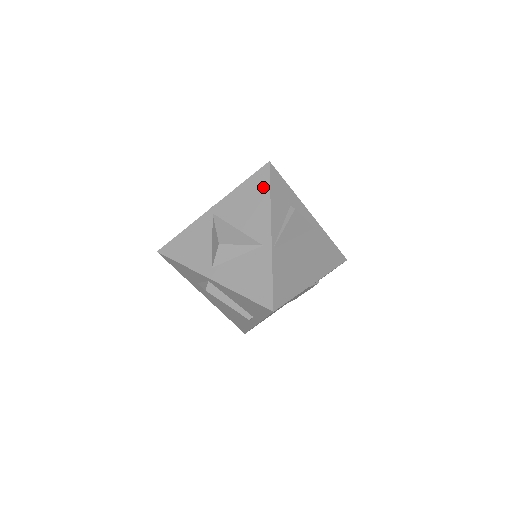
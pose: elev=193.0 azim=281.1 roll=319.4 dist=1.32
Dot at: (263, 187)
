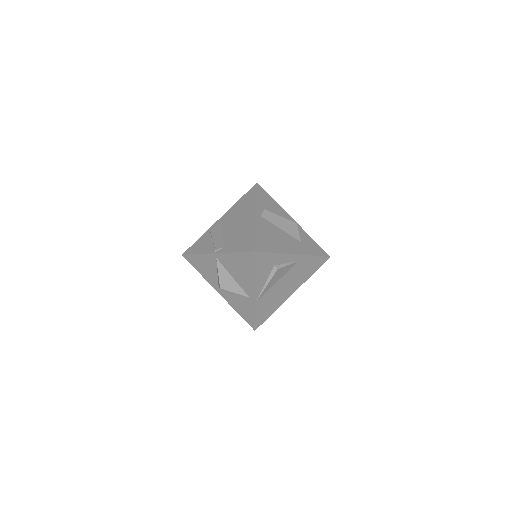
Dot at: (250, 265)
